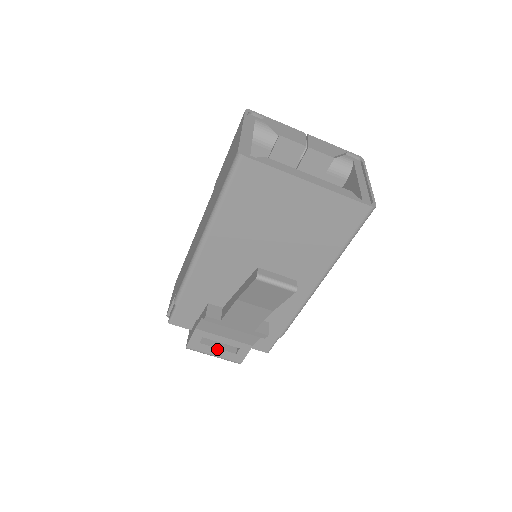
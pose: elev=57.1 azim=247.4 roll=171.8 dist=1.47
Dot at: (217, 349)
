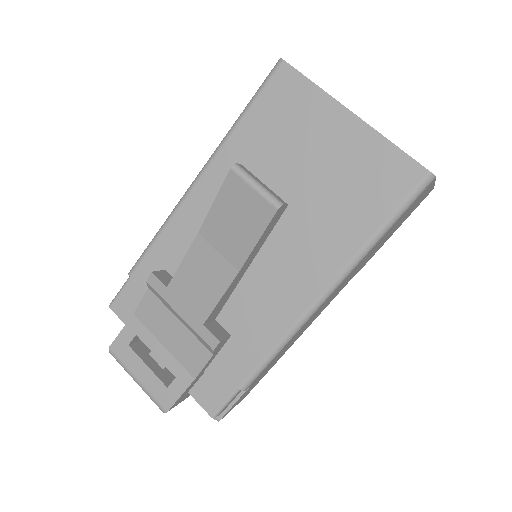
Dot at: (146, 367)
